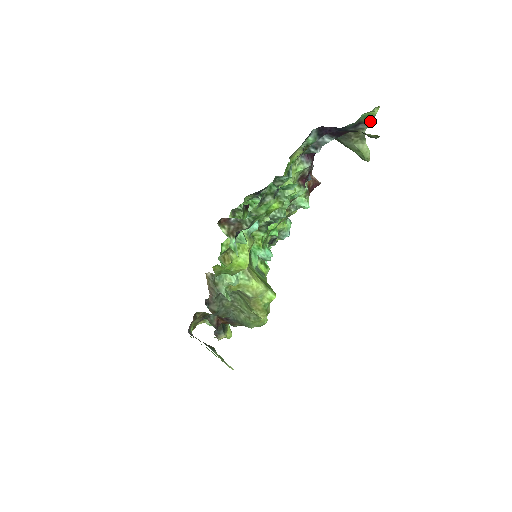
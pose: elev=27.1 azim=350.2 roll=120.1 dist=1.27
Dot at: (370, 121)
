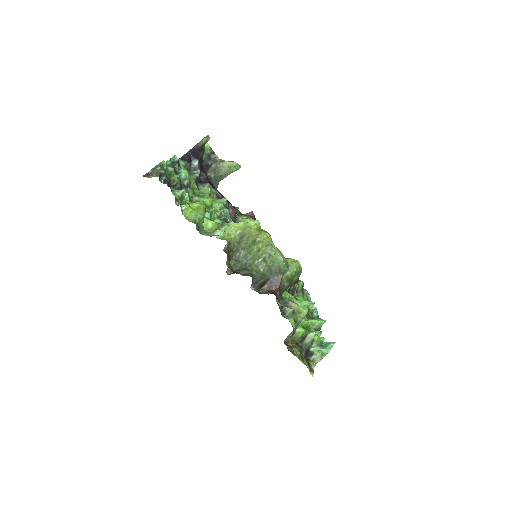
Dot at: (213, 152)
